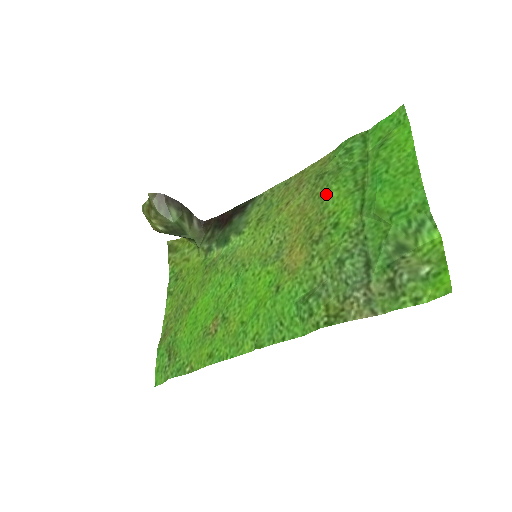
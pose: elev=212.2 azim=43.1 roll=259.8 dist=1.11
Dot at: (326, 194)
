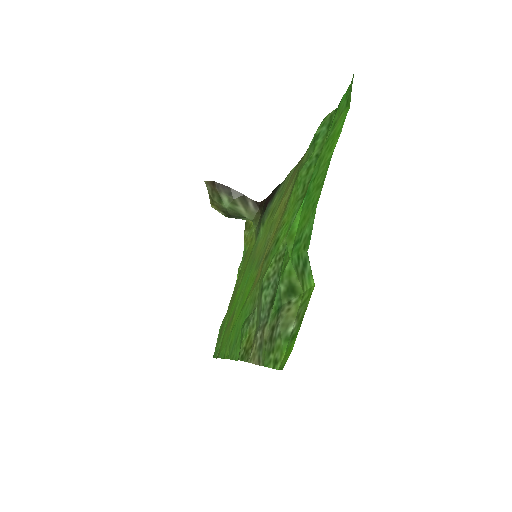
Dot at: (290, 197)
